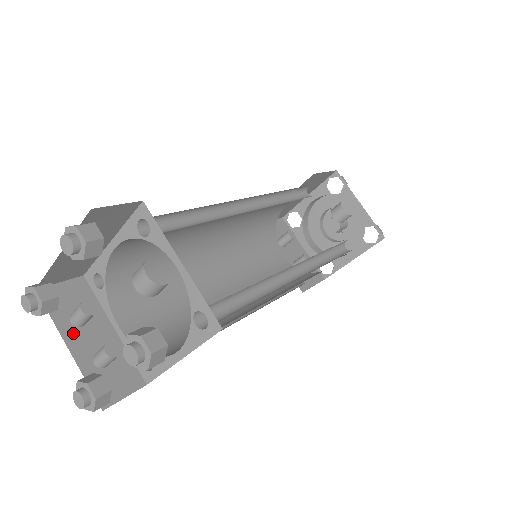
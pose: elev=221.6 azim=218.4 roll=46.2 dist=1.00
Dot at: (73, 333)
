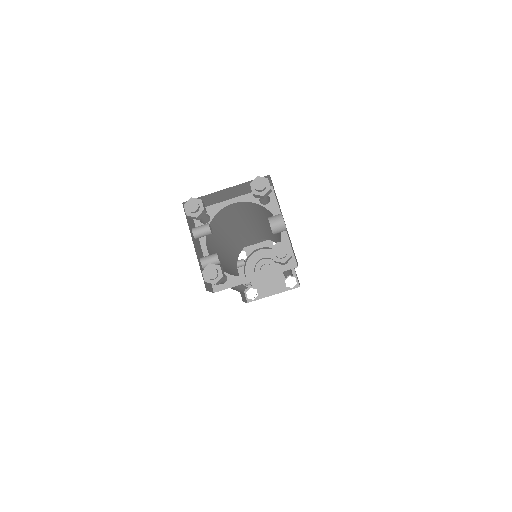
Dot at: (194, 239)
